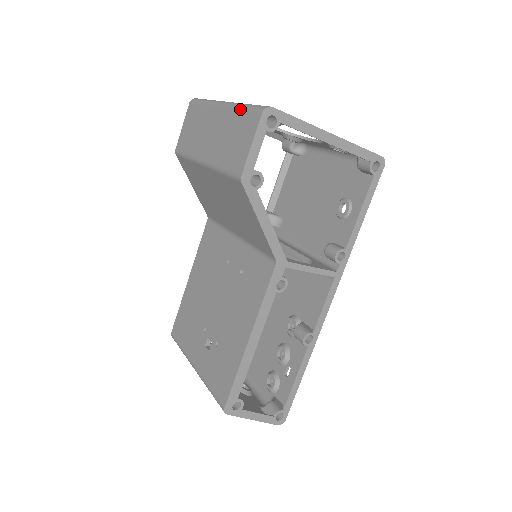
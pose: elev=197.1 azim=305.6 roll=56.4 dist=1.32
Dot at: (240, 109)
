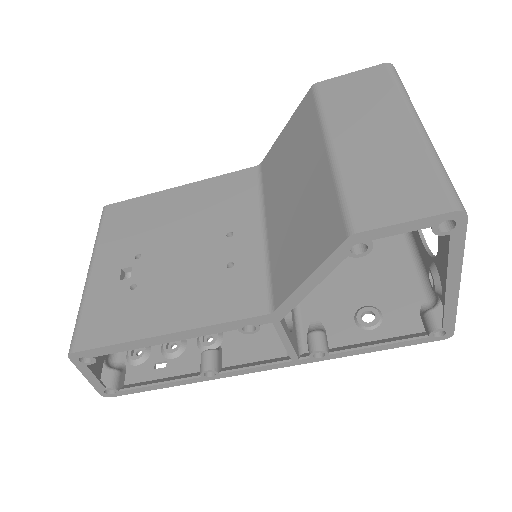
Dot at: (434, 164)
